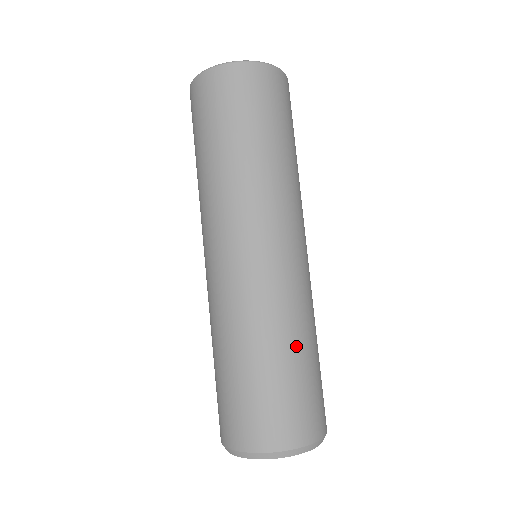
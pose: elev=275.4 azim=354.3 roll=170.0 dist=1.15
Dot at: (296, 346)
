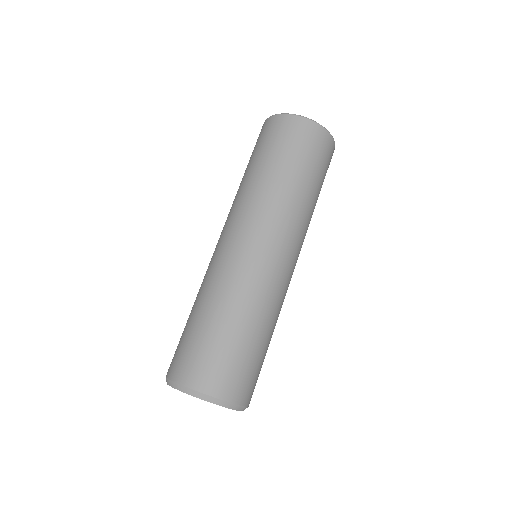
Dot at: occluded
